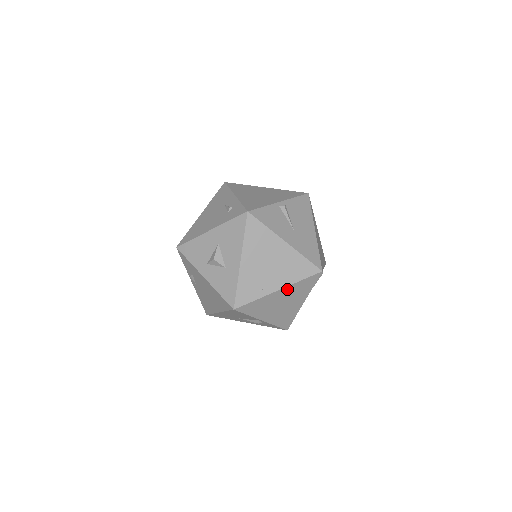
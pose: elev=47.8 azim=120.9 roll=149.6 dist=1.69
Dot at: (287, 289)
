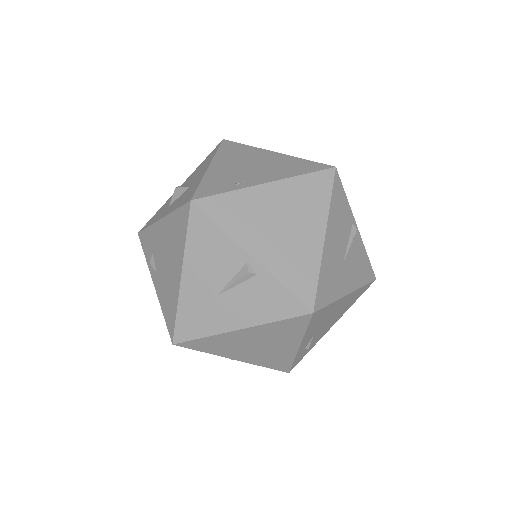
Dot at: (282, 187)
